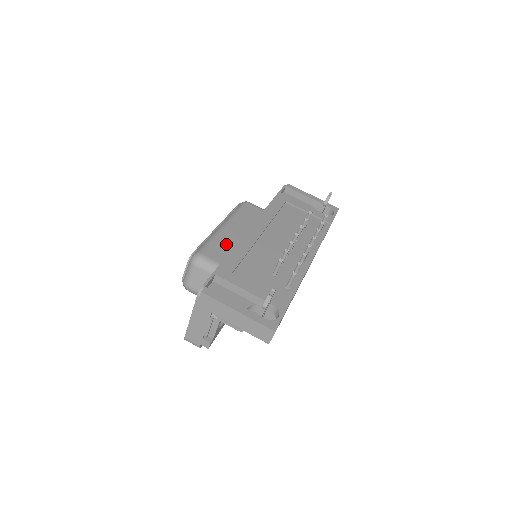
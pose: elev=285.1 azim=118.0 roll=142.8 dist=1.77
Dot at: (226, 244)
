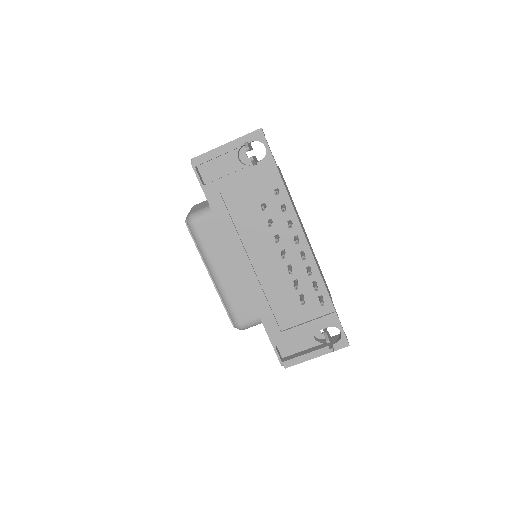
Dot at: (240, 295)
